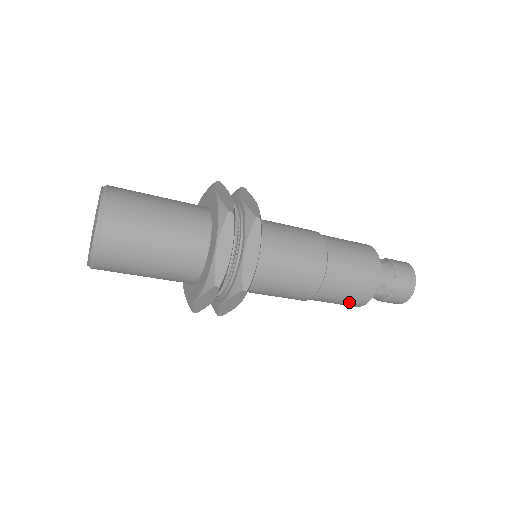
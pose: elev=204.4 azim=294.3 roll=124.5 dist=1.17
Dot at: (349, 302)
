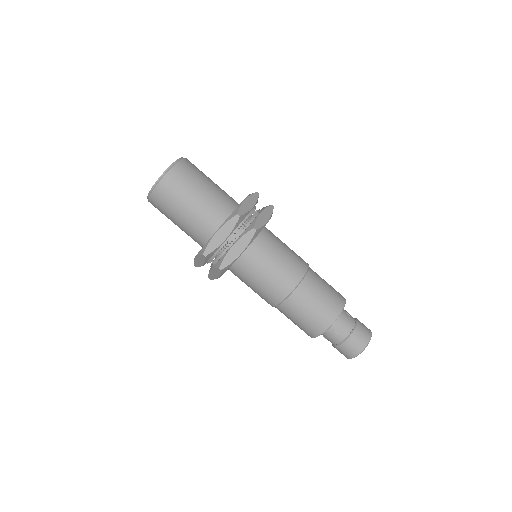
Dot at: (333, 295)
